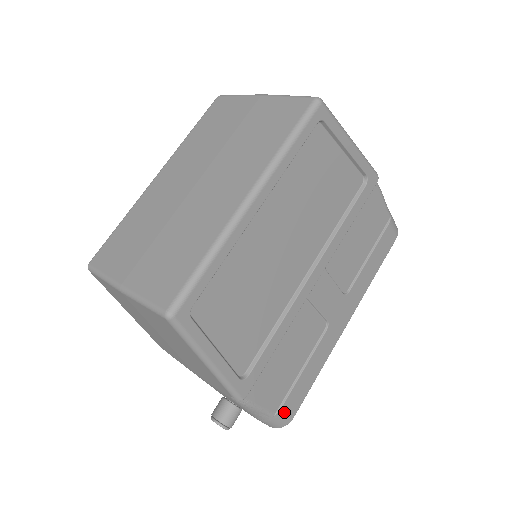
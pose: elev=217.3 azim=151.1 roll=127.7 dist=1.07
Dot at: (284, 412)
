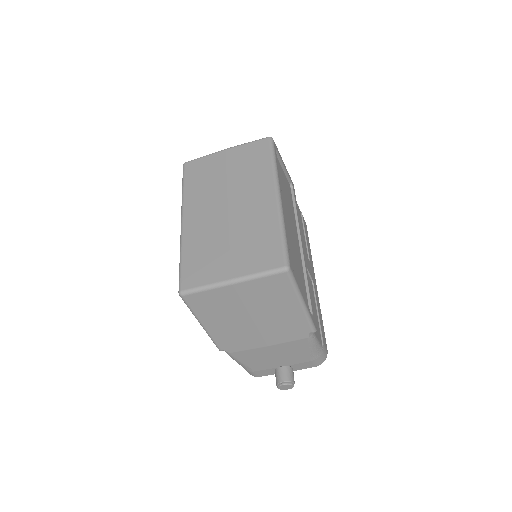
Dot at: (324, 345)
